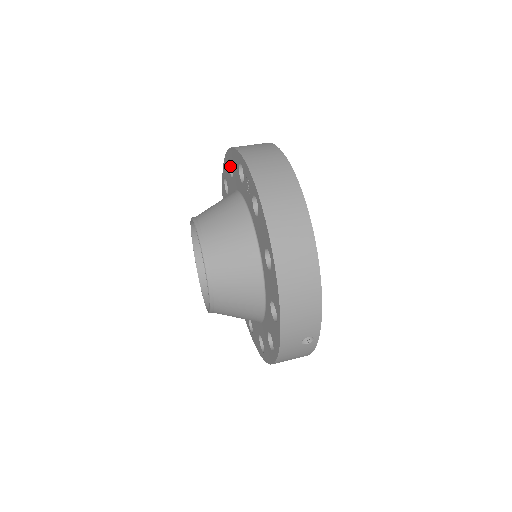
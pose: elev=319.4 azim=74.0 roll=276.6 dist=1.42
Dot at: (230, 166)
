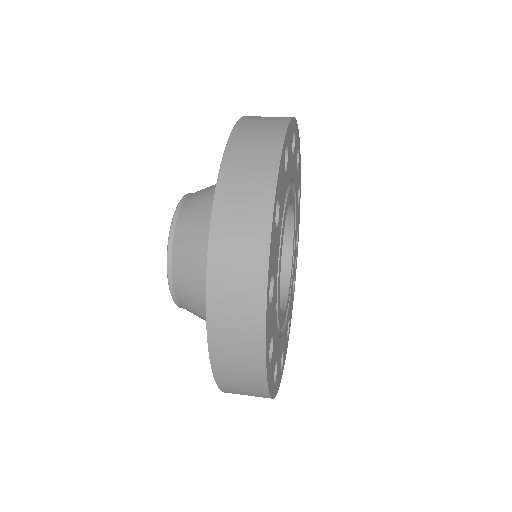
Dot at: occluded
